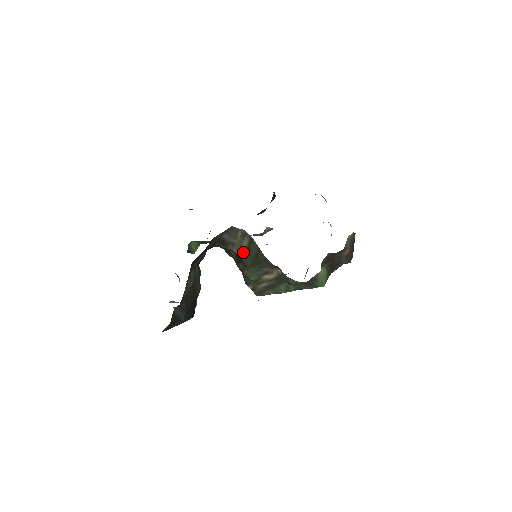
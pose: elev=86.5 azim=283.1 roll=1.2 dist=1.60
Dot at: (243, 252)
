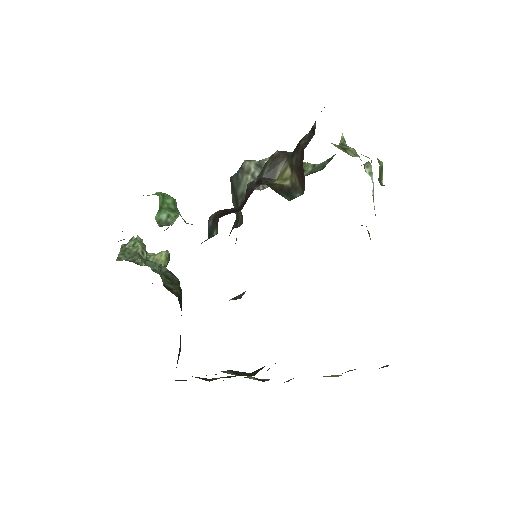
Dot at: occluded
